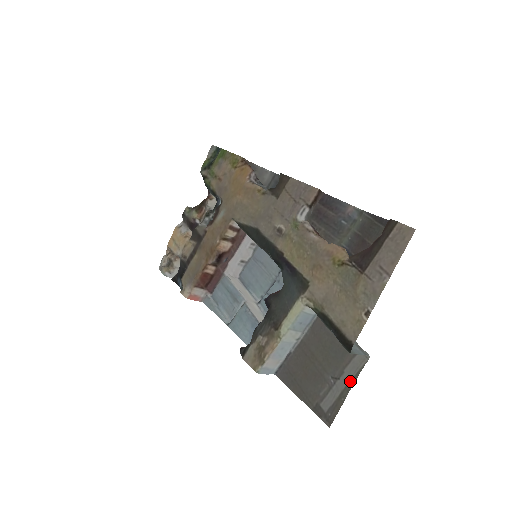
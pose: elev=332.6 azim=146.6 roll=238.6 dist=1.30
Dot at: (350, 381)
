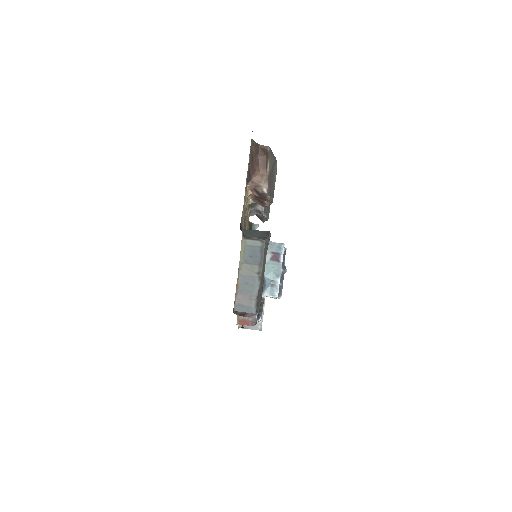
Dot at: occluded
